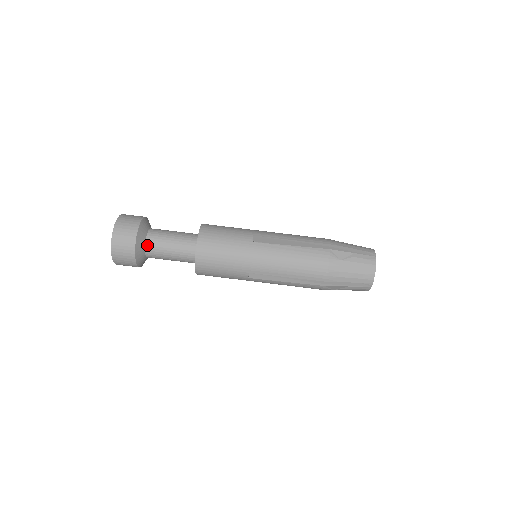
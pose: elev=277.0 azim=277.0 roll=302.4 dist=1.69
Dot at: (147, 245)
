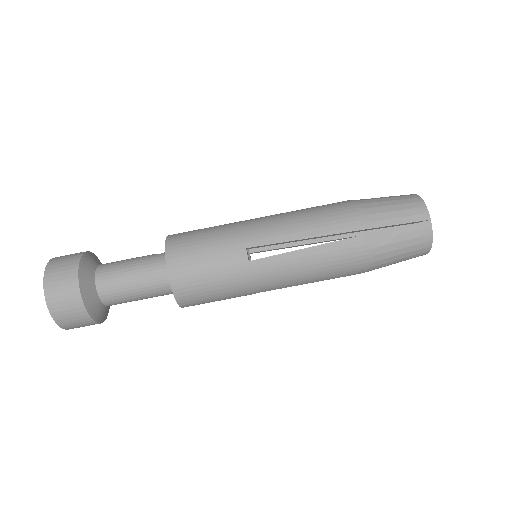
Dot at: (104, 301)
